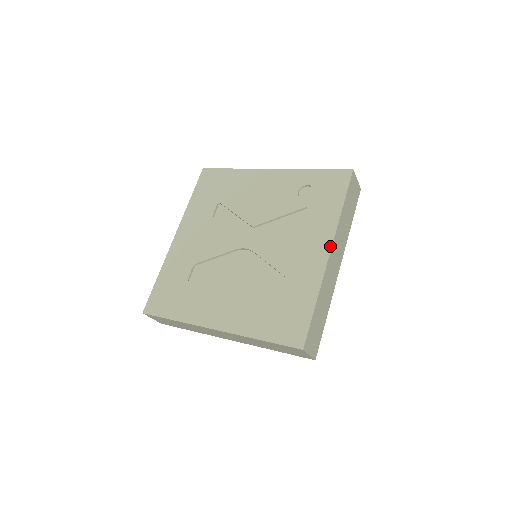
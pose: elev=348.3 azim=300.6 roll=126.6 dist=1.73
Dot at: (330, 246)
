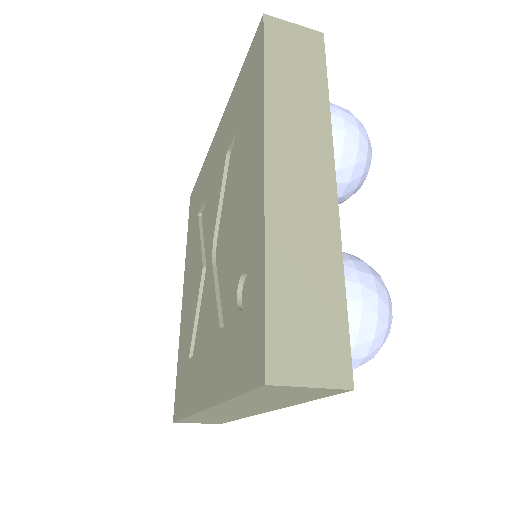
Dot at: (205, 406)
